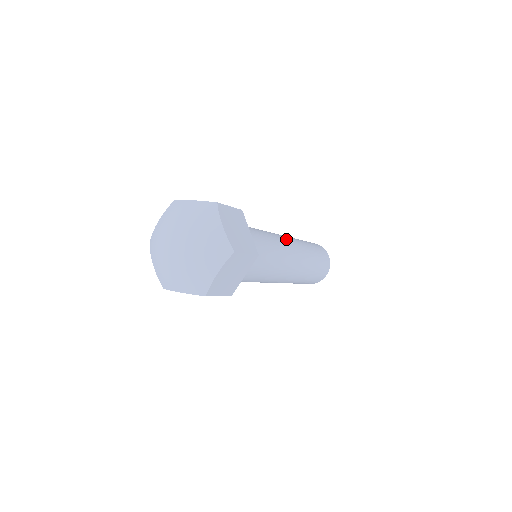
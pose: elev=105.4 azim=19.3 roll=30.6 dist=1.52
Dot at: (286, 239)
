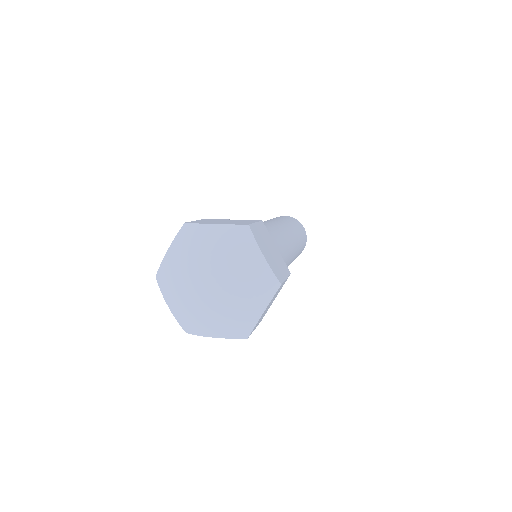
Dot at: (280, 228)
